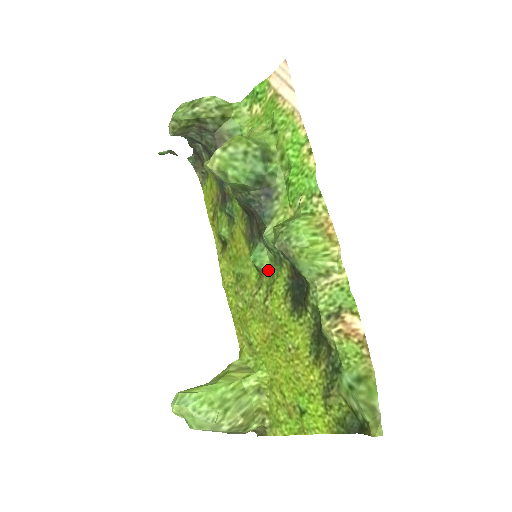
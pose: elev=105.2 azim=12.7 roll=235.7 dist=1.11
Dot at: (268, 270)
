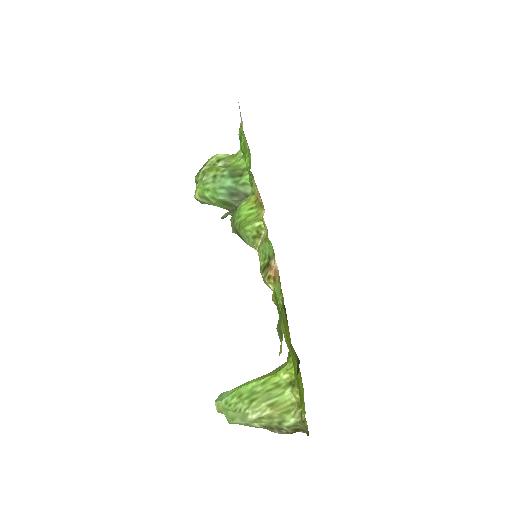
Dot at: occluded
